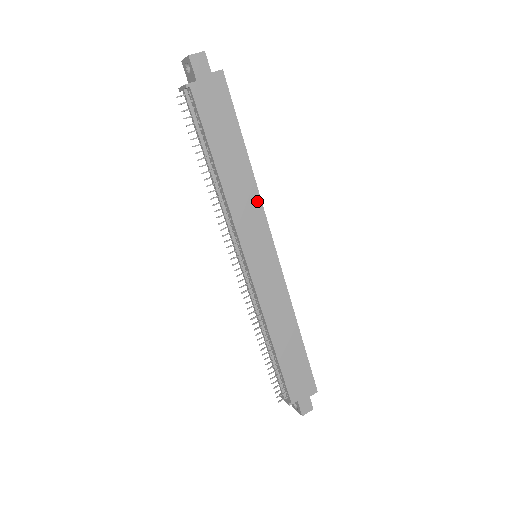
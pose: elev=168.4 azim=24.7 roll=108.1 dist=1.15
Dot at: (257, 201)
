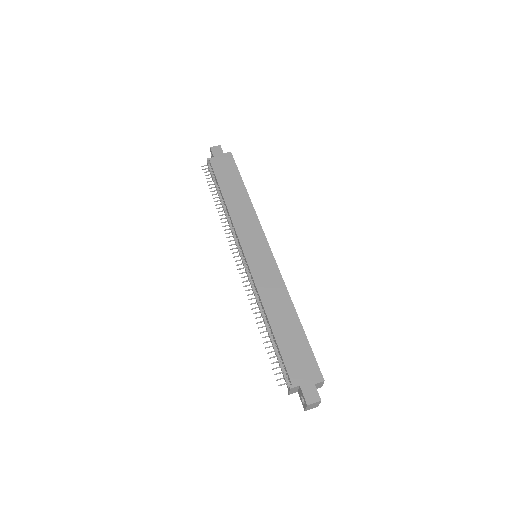
Dot at: (253, 216)
